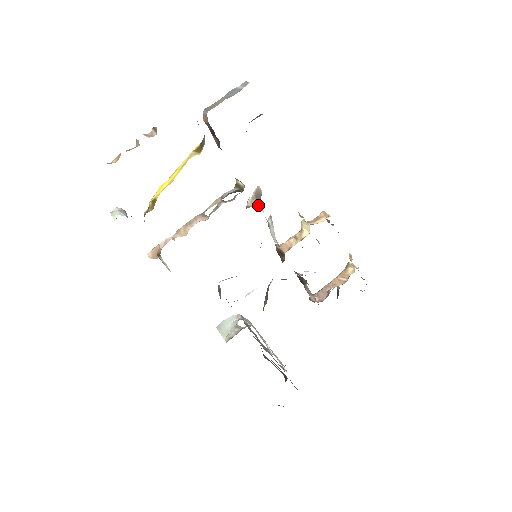
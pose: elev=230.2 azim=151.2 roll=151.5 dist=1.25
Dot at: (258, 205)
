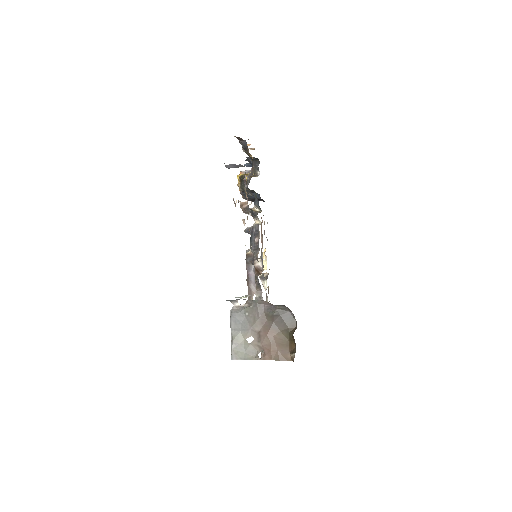
Dot at: occluded
